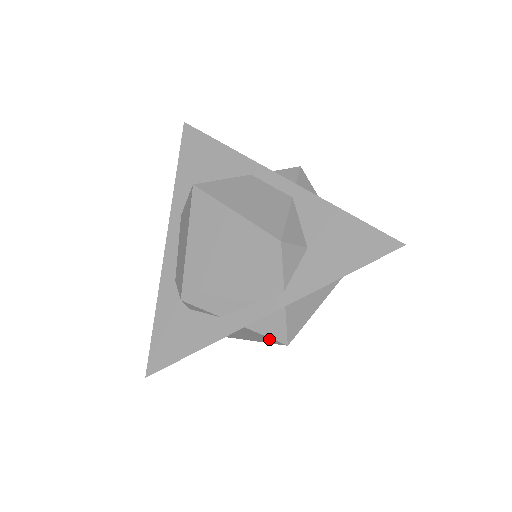
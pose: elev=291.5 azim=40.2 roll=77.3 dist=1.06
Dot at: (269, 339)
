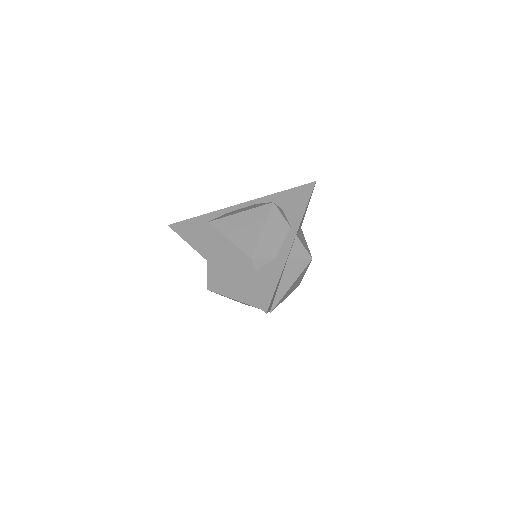
Dot at: (302, 262)
